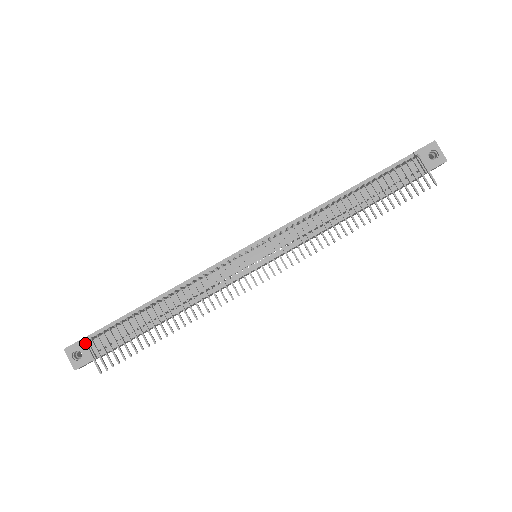
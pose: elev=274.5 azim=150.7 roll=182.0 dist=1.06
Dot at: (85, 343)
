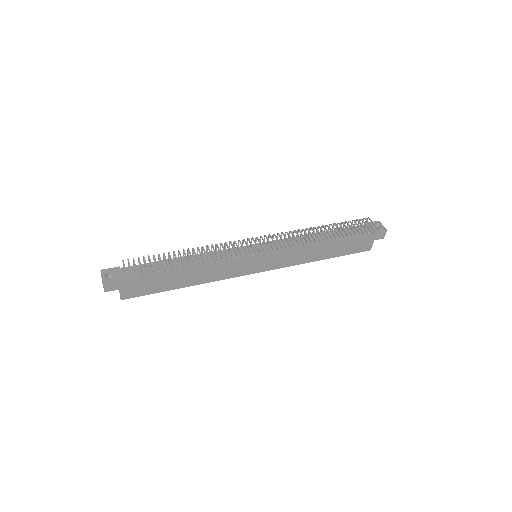
Dot at: (123, 260)
